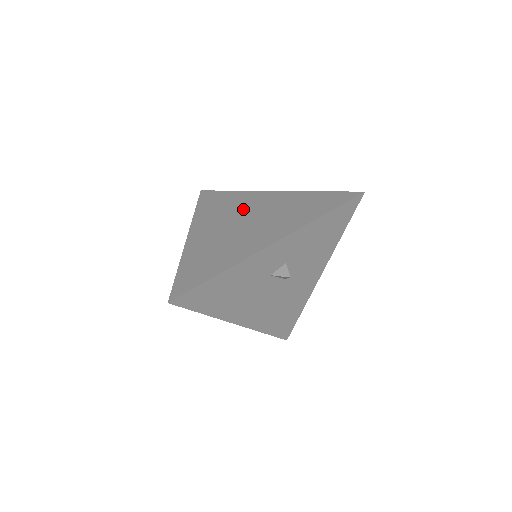
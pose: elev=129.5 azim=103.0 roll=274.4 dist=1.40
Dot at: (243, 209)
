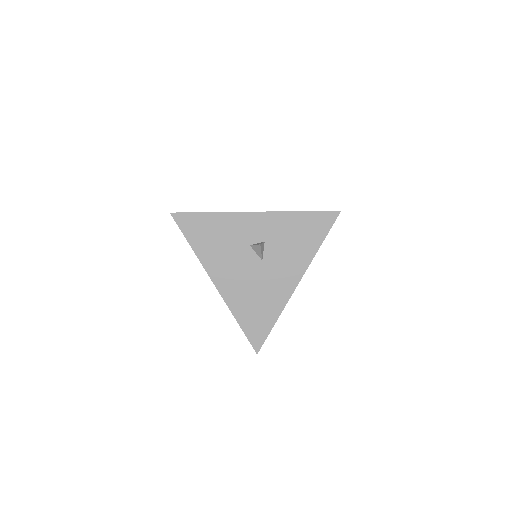
Dot at: occluded
